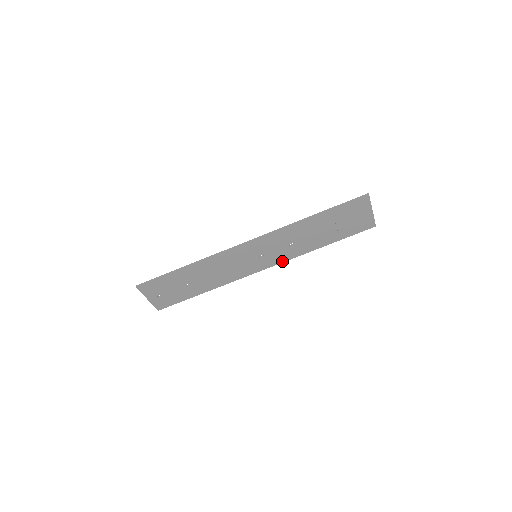
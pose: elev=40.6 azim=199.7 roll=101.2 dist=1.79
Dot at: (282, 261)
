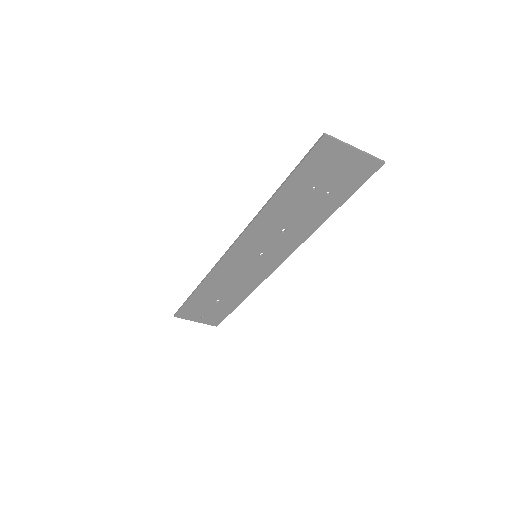
Dot at: (293, 249)
